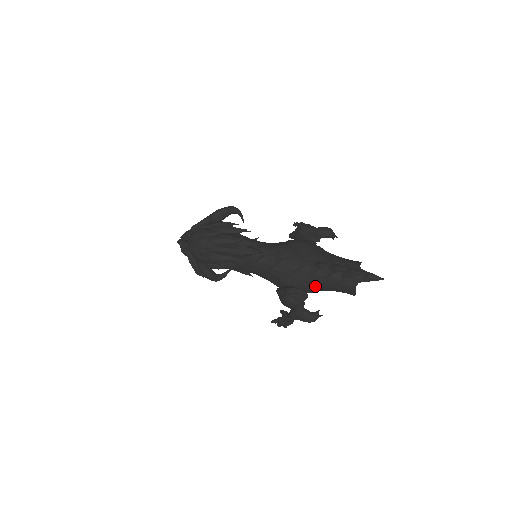
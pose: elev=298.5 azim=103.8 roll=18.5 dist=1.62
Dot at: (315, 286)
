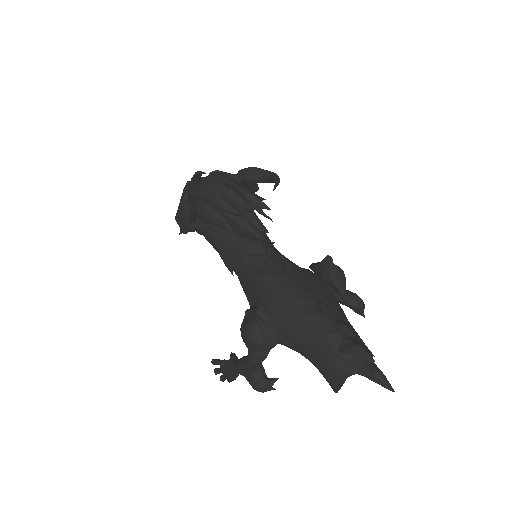
Dot at: (297, 336)
